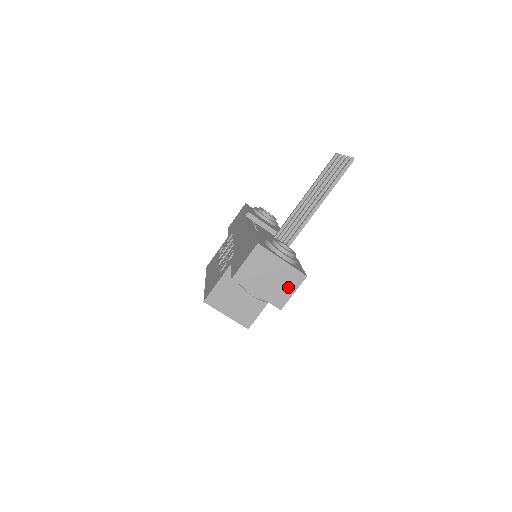
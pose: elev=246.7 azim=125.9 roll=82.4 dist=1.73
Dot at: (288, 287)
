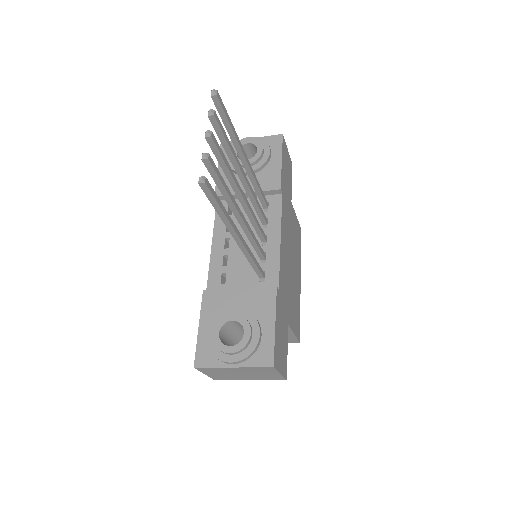
Dot at: (268, 373)
